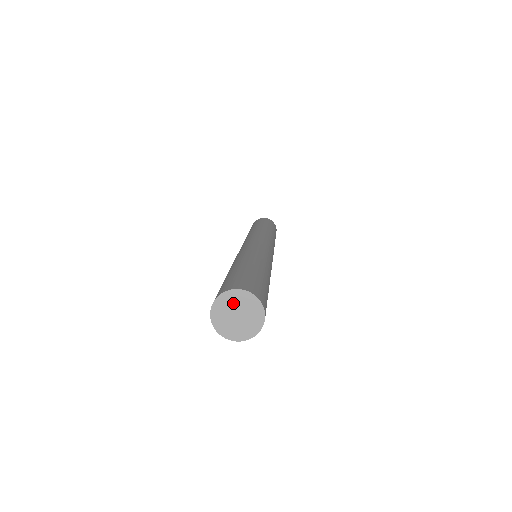
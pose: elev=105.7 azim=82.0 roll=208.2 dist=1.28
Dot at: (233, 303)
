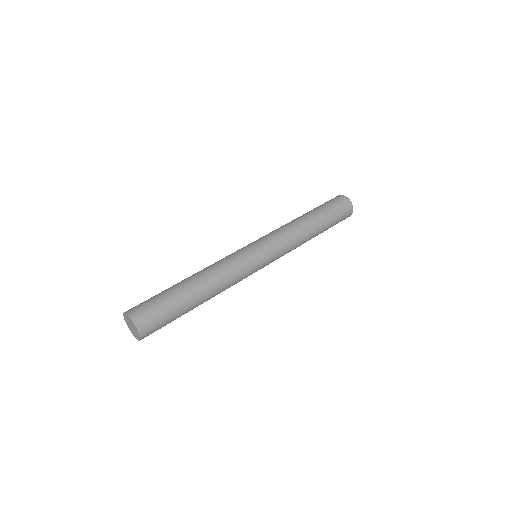
Dot at: (130, 321)
